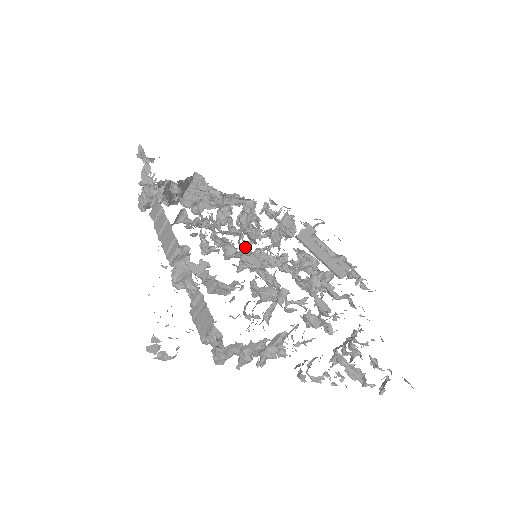
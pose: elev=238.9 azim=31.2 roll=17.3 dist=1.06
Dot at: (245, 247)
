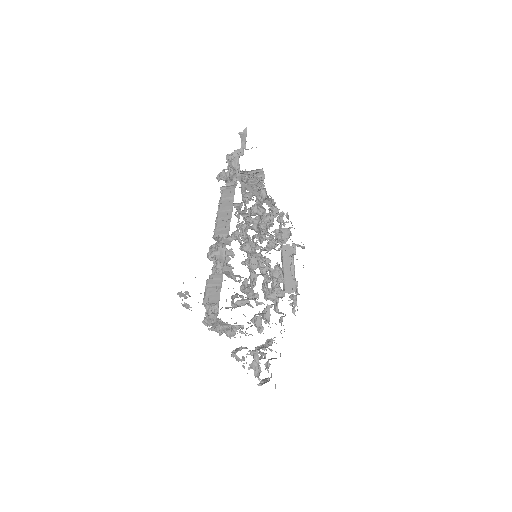
Dot at: (254, 245)
